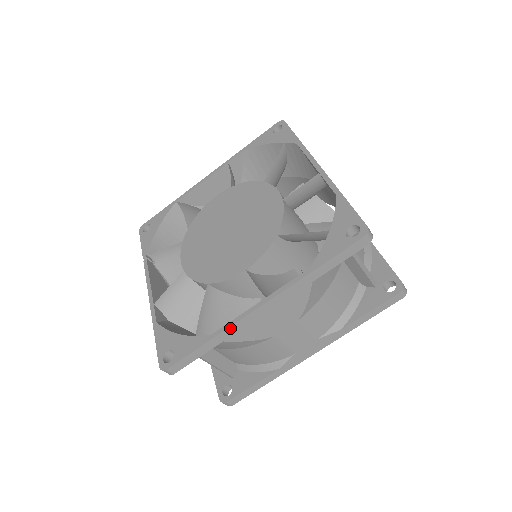
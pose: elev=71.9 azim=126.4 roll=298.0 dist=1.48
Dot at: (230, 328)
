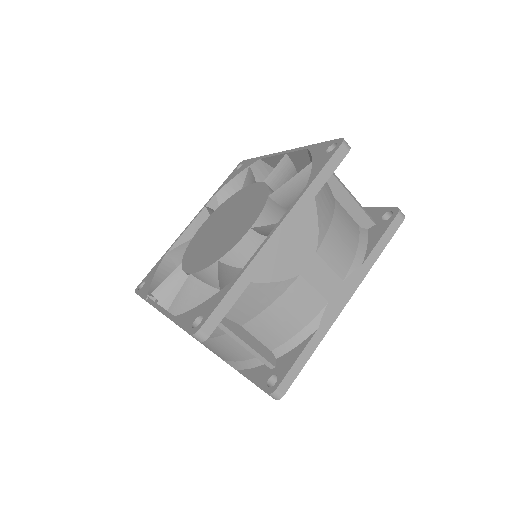
Dot at: (253, 262)
